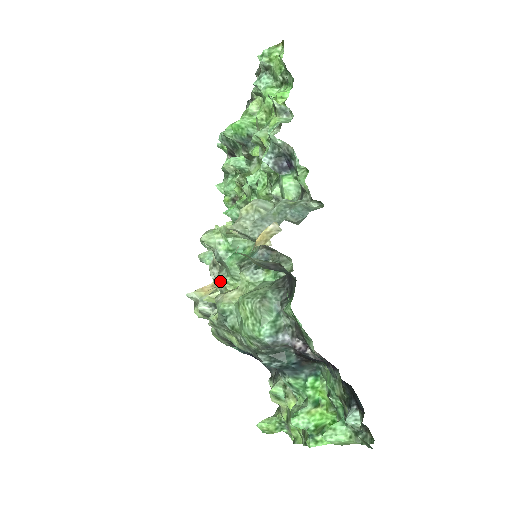
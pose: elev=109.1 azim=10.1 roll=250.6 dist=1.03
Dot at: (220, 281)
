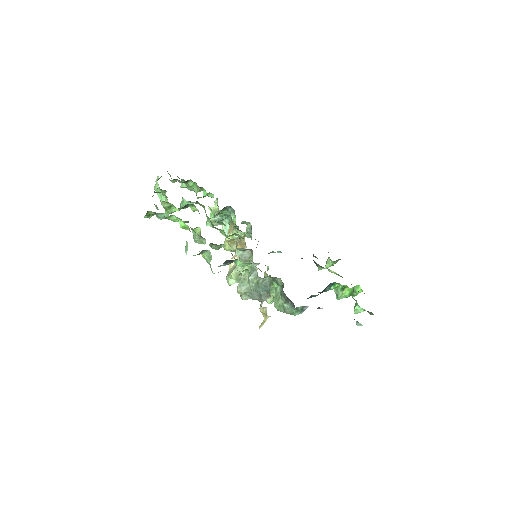
Dot at: occluded
